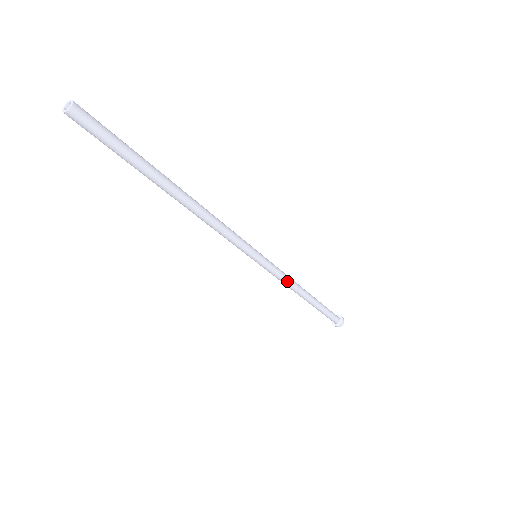
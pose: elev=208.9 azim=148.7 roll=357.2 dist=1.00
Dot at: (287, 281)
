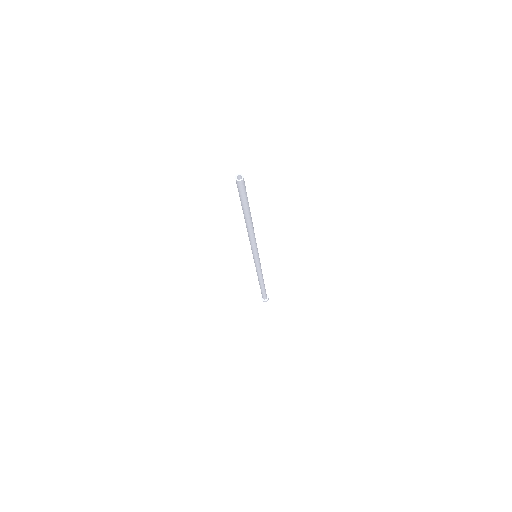
Dot at: (259, 272)
